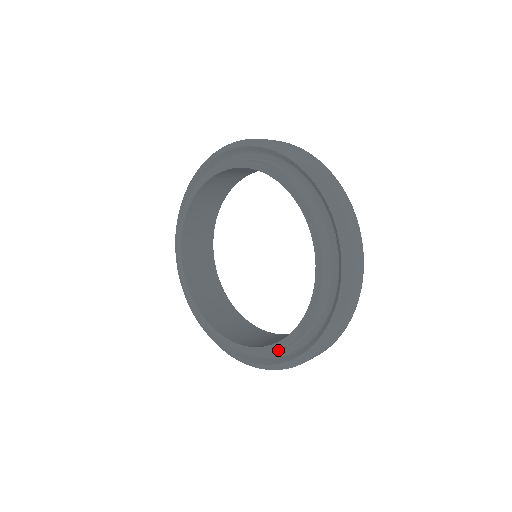
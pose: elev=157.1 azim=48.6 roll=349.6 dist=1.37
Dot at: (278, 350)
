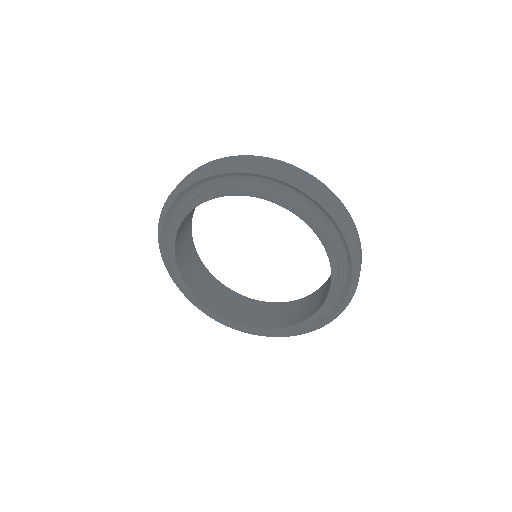
Dot at: occluded
